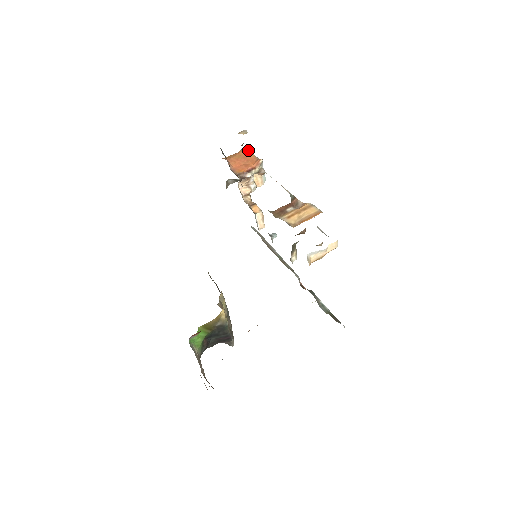
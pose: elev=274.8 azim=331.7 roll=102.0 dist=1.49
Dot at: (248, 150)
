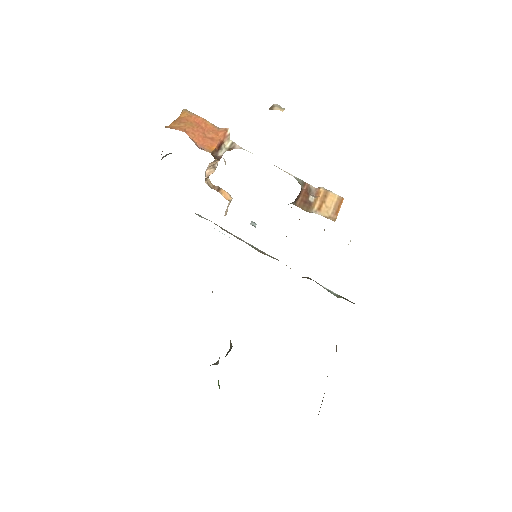
Dot at: (195, 114)
